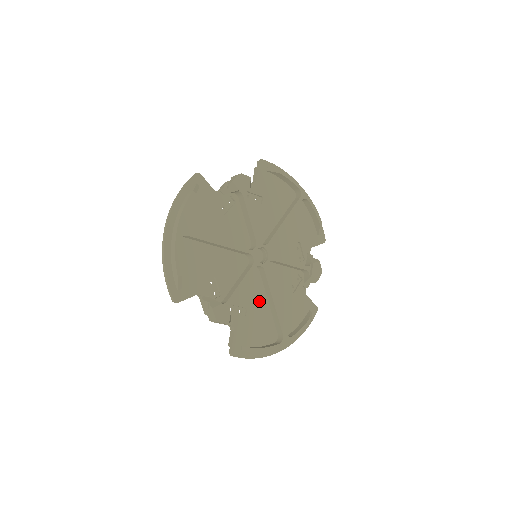
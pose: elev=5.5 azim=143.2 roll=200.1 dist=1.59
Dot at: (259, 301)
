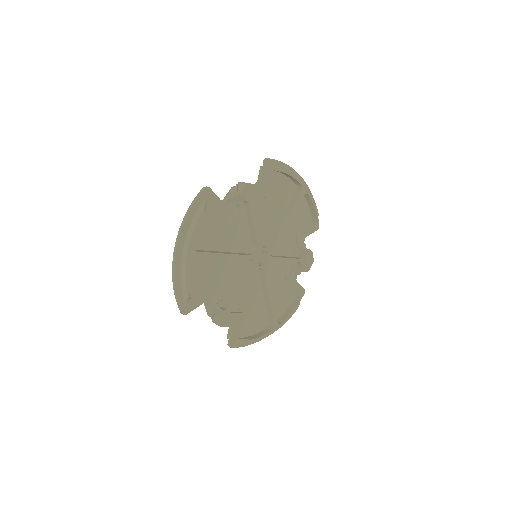
Dot at: (256, 296)
